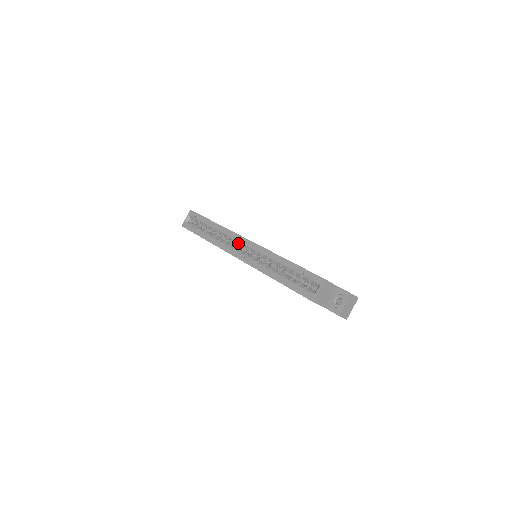
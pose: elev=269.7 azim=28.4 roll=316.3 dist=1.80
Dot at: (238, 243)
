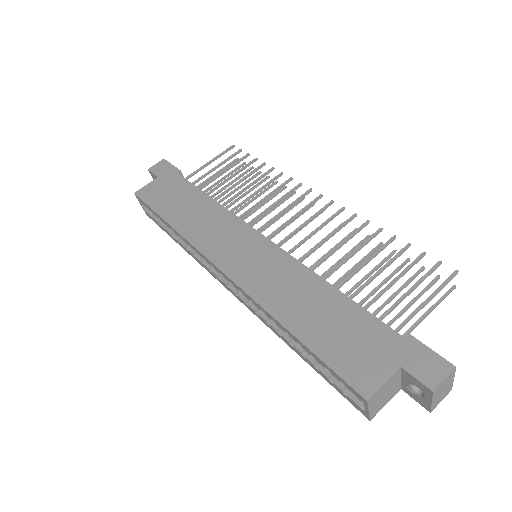
Dot at: occluded
